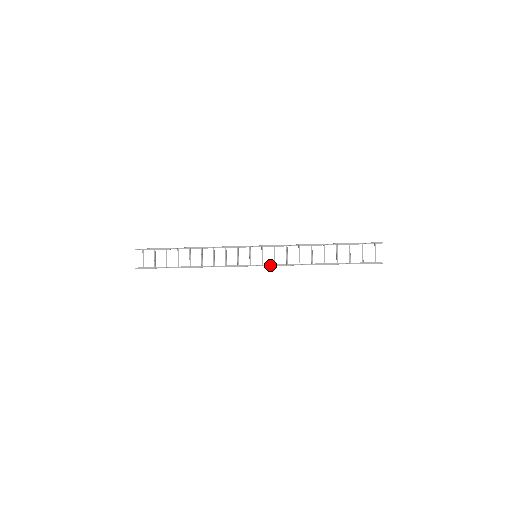
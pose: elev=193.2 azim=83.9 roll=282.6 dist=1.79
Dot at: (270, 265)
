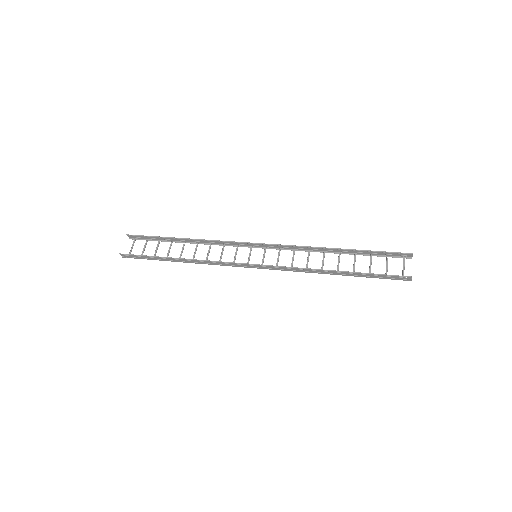
Dot at: (270, 265)
